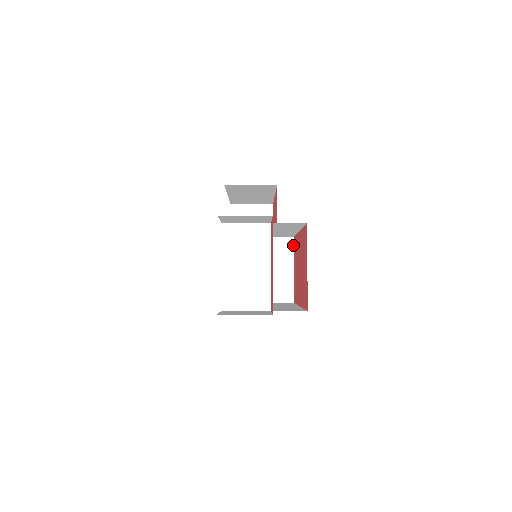
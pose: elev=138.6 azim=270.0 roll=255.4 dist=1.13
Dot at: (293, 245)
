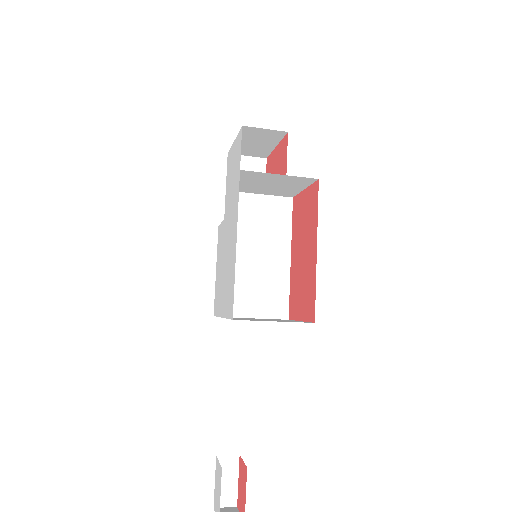
Dot at: occluded
